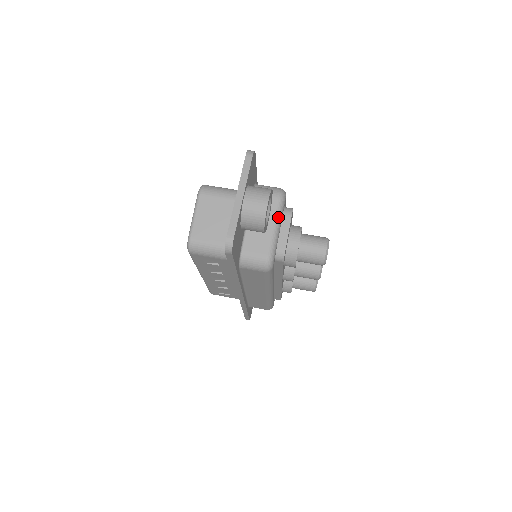
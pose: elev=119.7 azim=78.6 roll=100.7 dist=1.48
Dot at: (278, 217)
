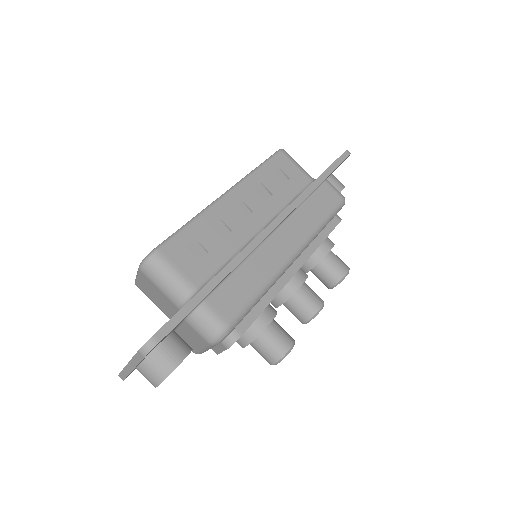
Dot at: (207, 348)
